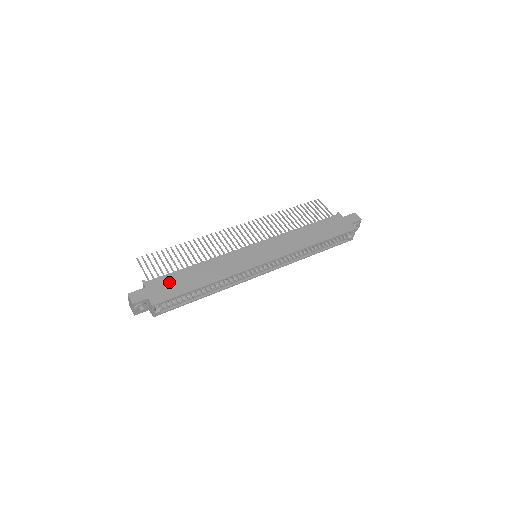
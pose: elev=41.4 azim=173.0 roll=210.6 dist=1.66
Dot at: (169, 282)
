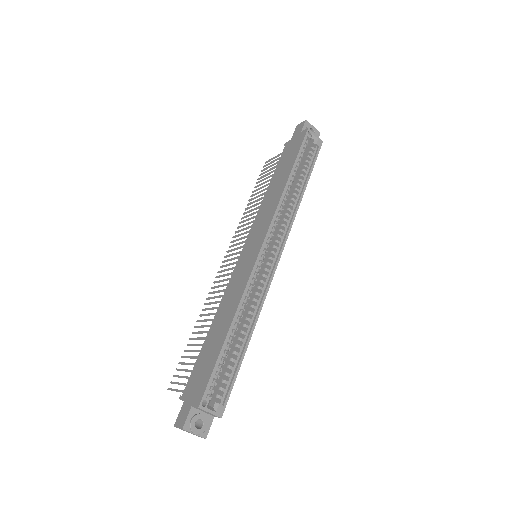
Dot at: (199, 370)
